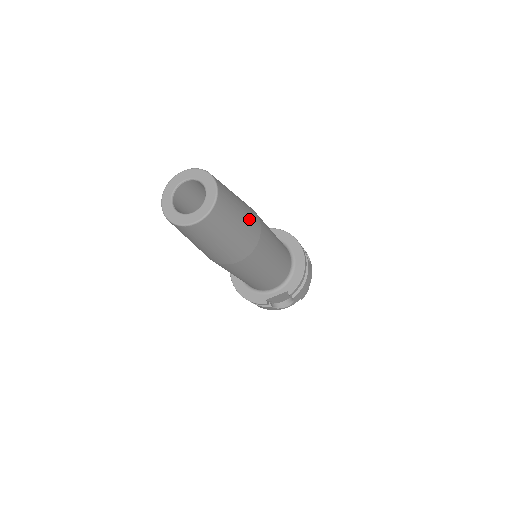
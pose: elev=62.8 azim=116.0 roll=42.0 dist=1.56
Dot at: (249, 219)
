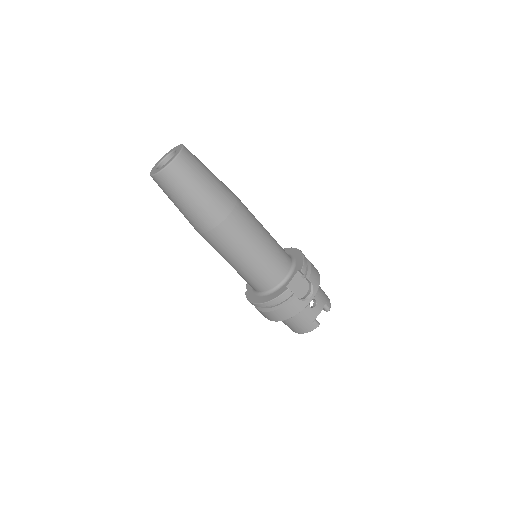
Dot at: occluded
